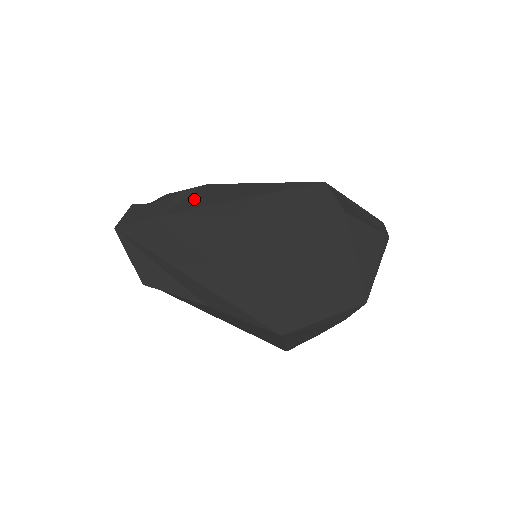
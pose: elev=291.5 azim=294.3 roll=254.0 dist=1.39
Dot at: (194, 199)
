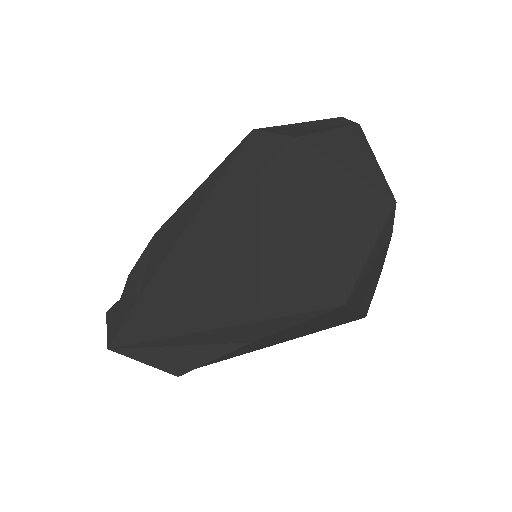
Dot at: (154, 257)
